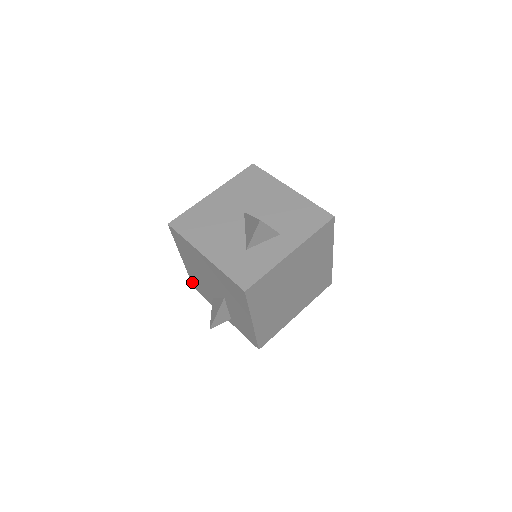
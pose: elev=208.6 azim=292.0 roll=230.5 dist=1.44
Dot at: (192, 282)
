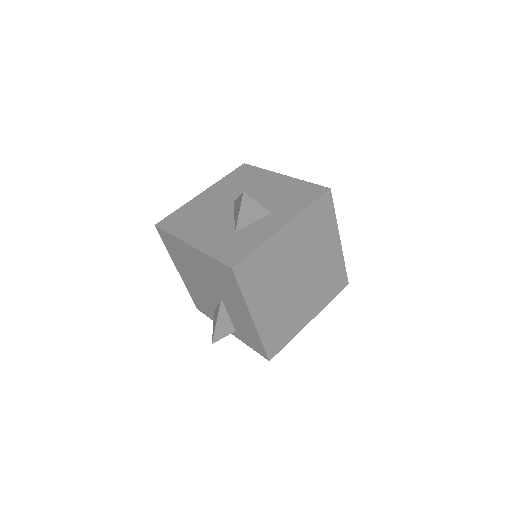
Dot at: (194, 301)
